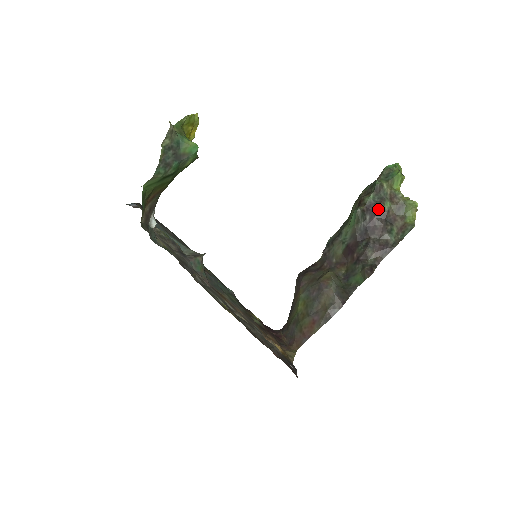
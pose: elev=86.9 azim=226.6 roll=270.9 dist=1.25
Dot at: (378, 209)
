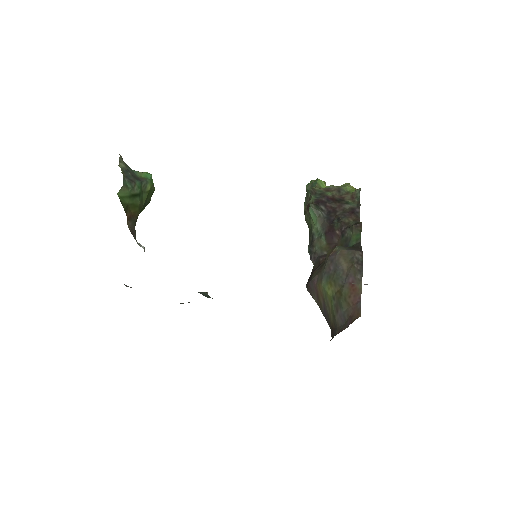
Dot at: (325, 198)
